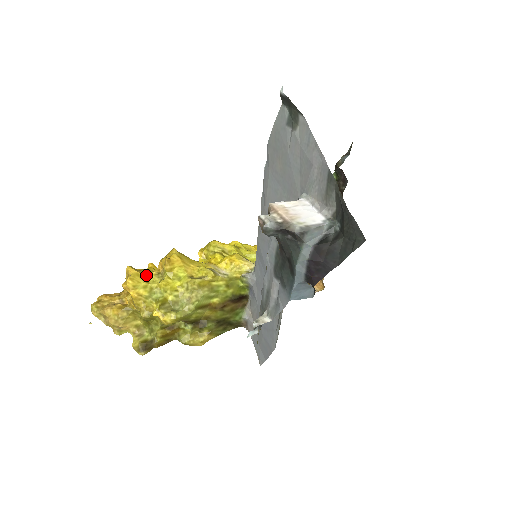
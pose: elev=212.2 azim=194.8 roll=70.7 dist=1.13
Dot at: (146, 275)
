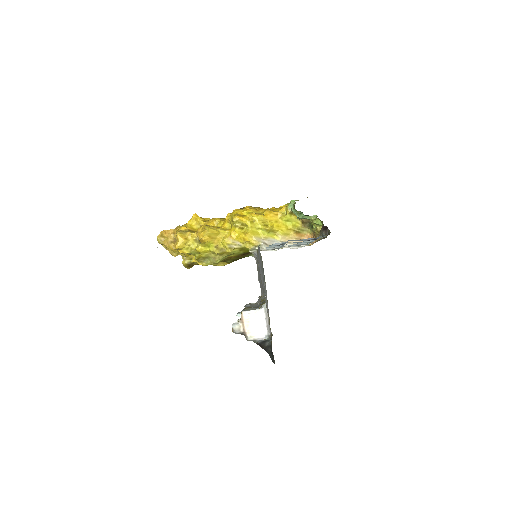
Dot at: (188, 240)
